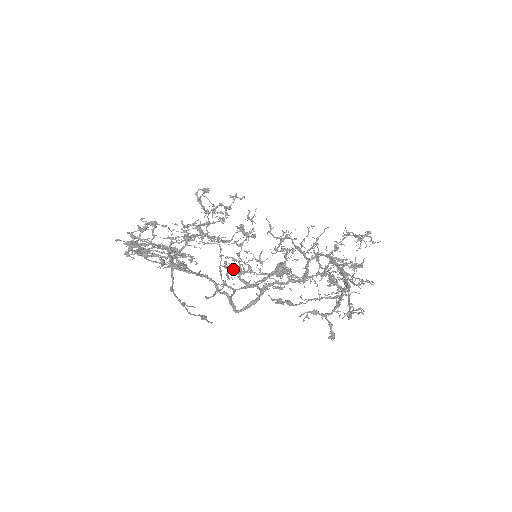
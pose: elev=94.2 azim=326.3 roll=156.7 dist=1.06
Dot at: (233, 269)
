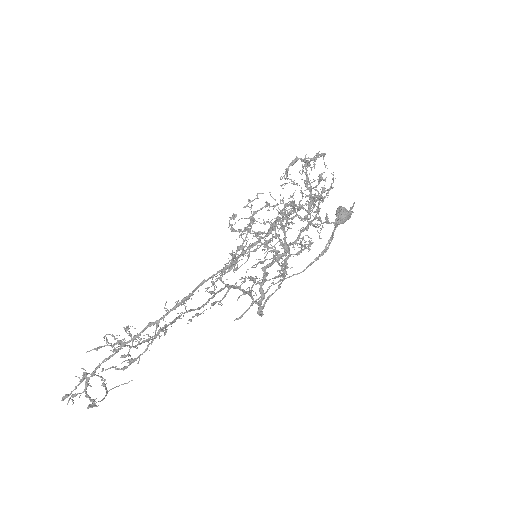
Dot at: (255, 276)
